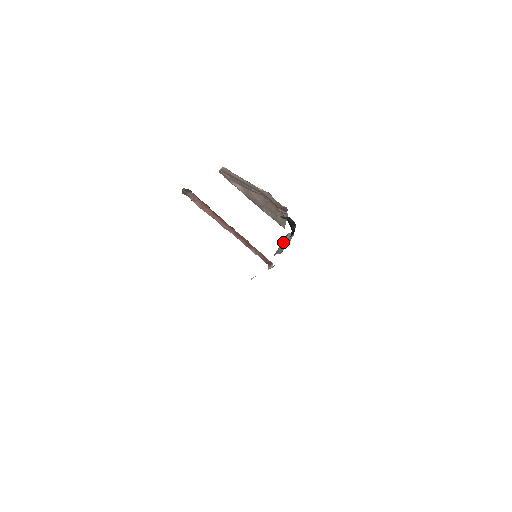
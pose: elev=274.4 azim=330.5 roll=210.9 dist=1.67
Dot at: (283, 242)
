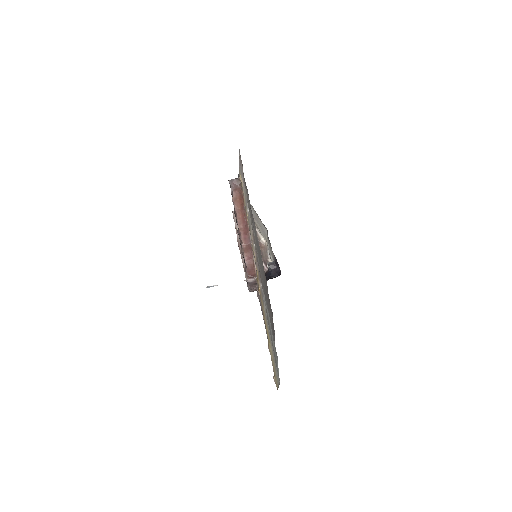
Dot at: occluded
